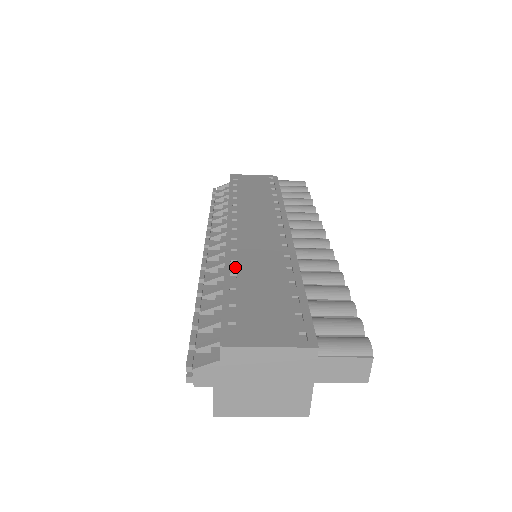
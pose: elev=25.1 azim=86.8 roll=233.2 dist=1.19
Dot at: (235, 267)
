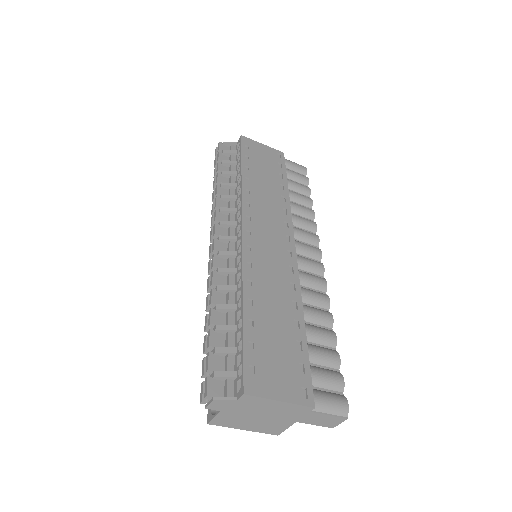
Dot at: (251, 290)
